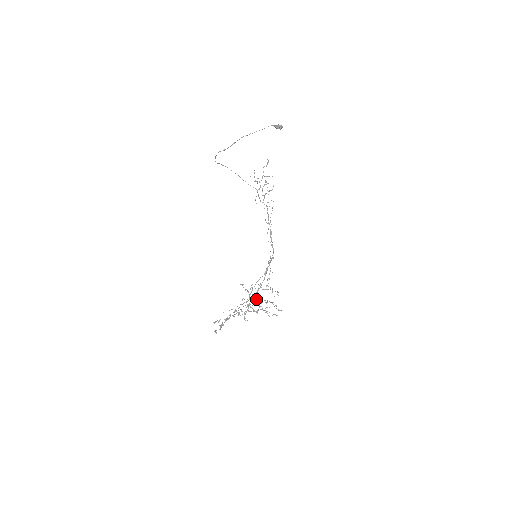
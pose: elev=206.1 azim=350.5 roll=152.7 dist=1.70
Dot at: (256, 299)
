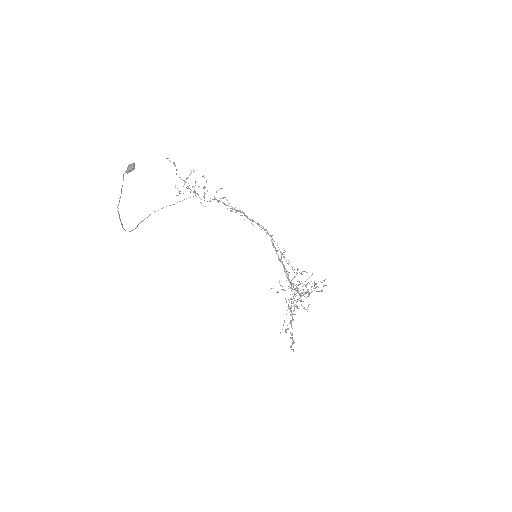
Dot at: occluded
